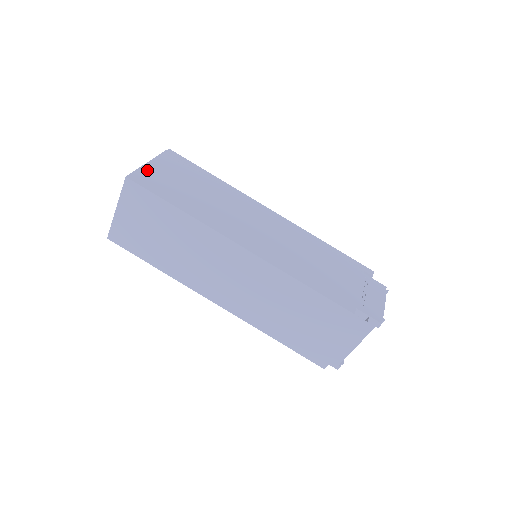
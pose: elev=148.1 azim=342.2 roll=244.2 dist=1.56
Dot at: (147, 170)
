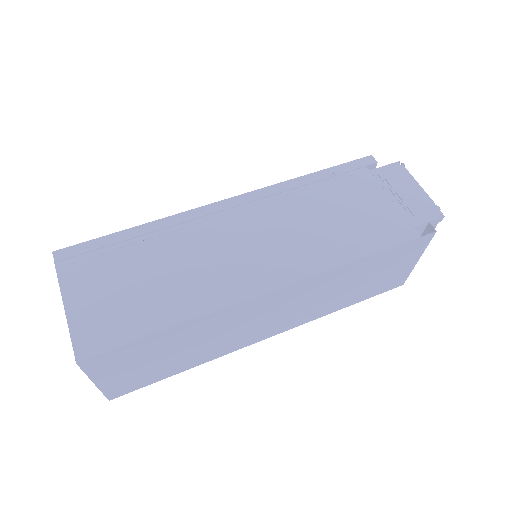
Dot at: (79, 320)
